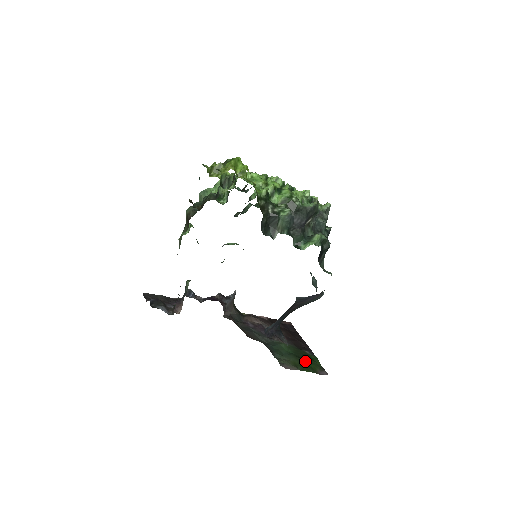
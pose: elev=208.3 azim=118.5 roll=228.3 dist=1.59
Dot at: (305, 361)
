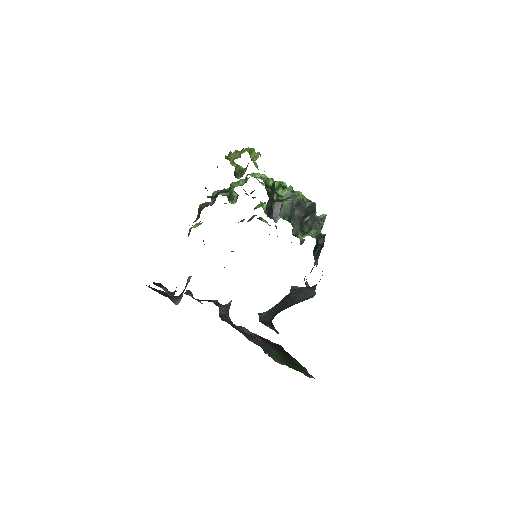
Dot at: (293, 364)
